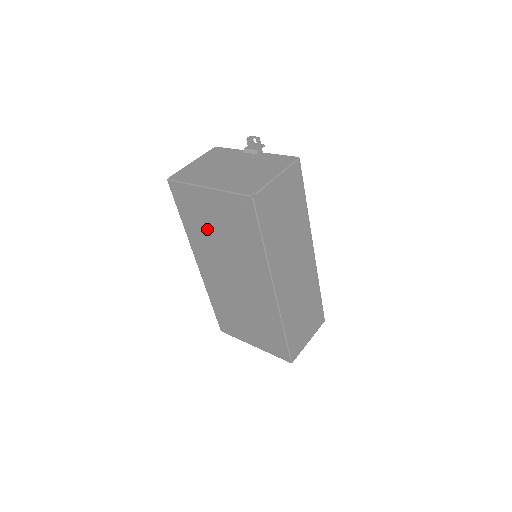
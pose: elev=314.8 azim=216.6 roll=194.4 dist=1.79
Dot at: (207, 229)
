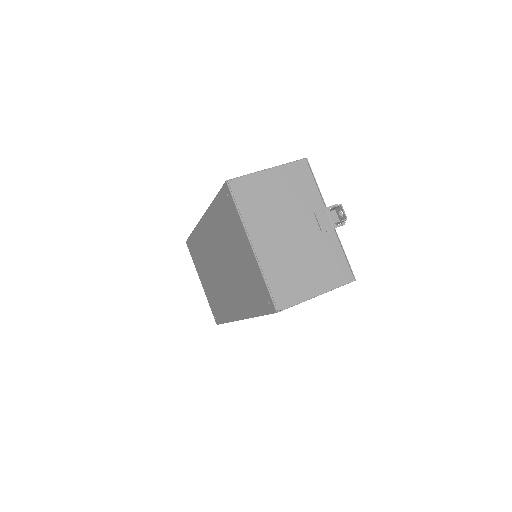
Dot at: (228, 239)
